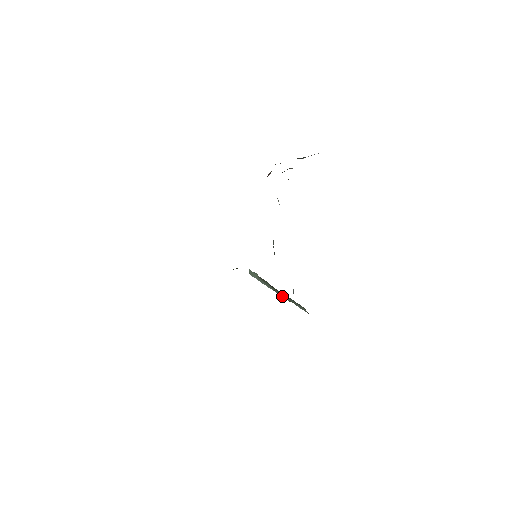
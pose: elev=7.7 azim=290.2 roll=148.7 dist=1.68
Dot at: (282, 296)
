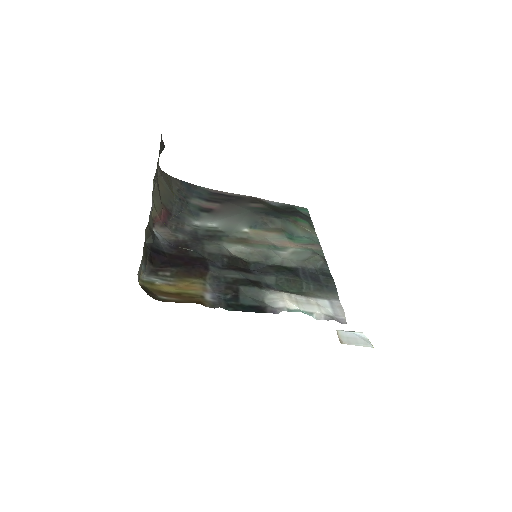
Dot at: occluded
